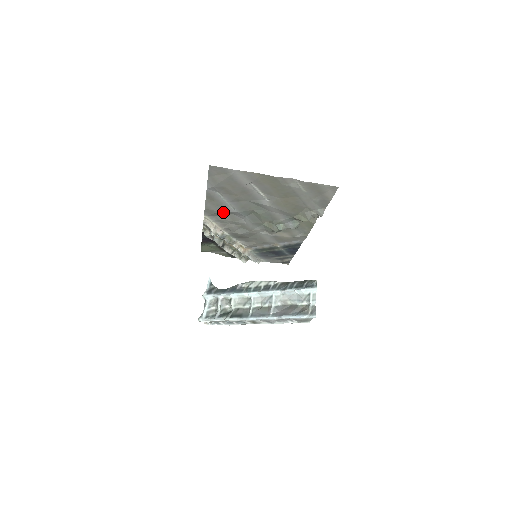
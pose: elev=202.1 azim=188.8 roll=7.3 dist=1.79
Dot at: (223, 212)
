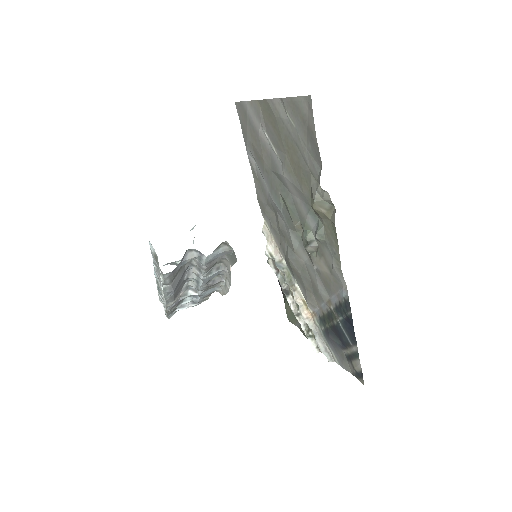
Dot at: (270, 207)
